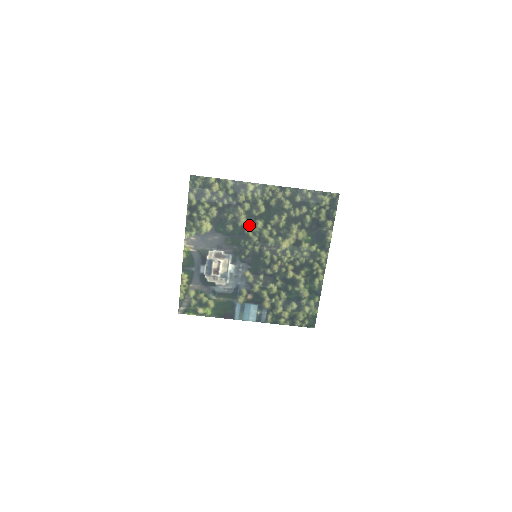
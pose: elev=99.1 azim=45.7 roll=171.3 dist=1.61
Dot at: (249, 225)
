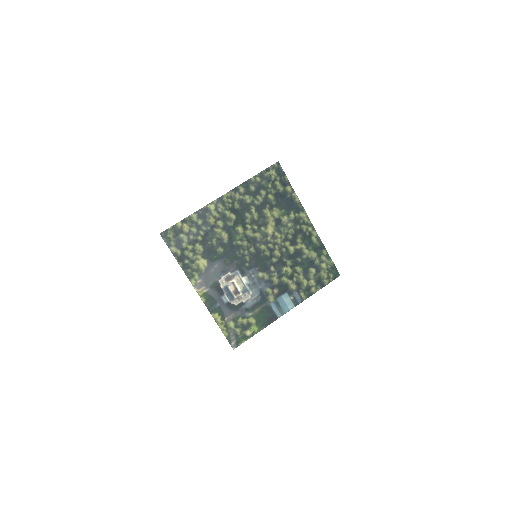
Dot at: (233, 237)
